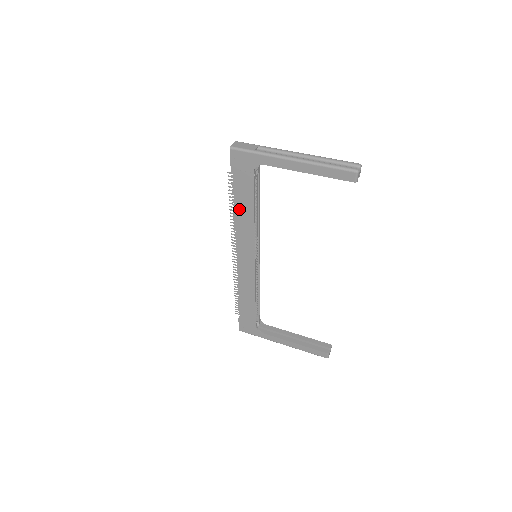
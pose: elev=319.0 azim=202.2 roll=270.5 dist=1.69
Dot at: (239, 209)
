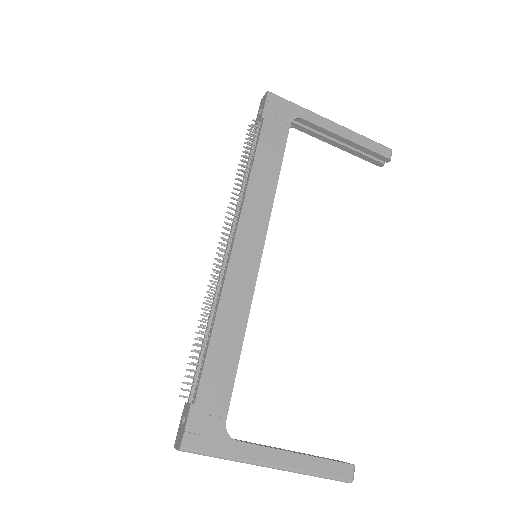
Dot at: (259, 166)
